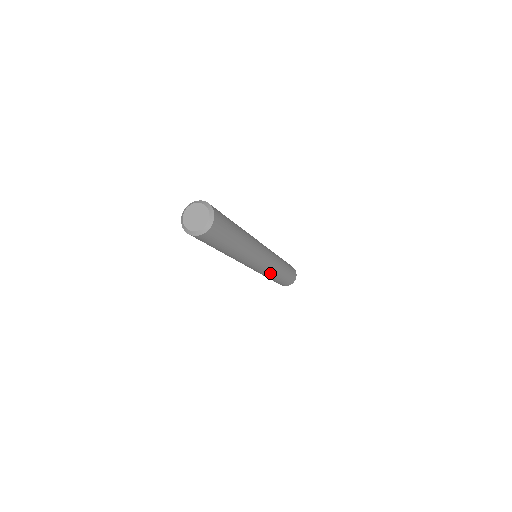
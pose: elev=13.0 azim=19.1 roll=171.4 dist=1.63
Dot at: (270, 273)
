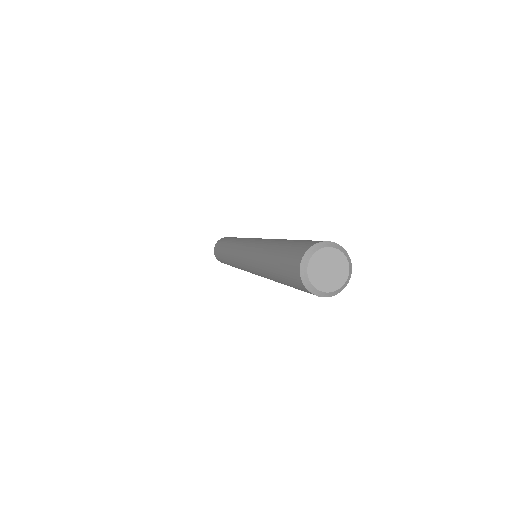
Dot at: occluded
